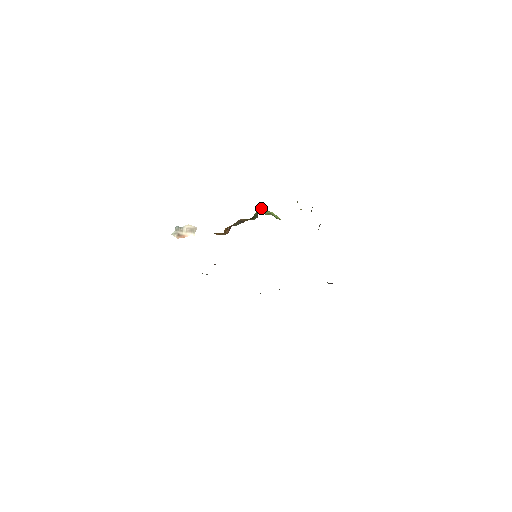
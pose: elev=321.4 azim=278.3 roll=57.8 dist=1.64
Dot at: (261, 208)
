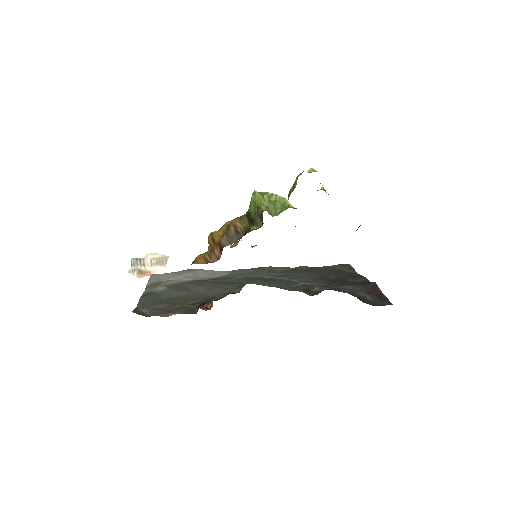
Dot at: (262, 198)
